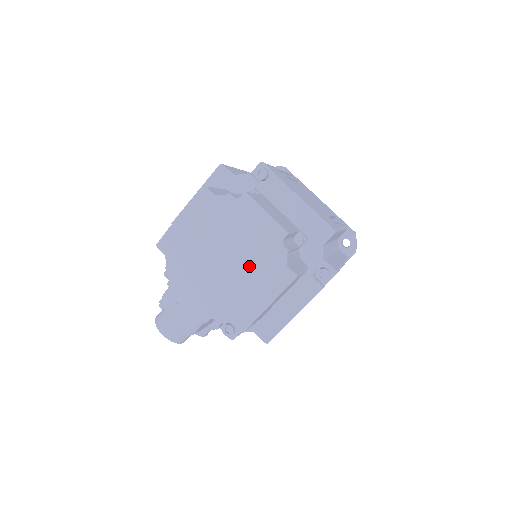
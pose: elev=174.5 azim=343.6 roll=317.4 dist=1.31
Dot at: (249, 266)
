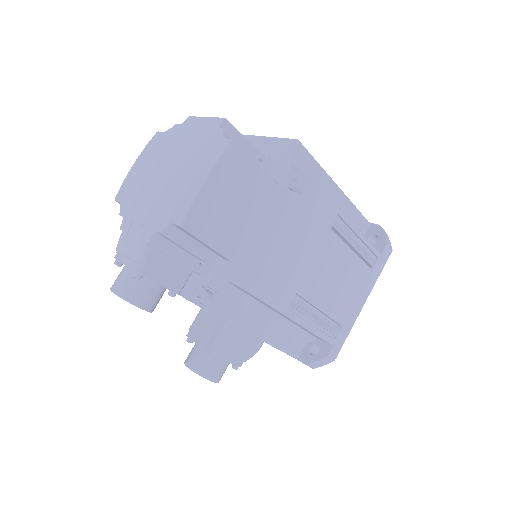
Dot at: (188, 159)
